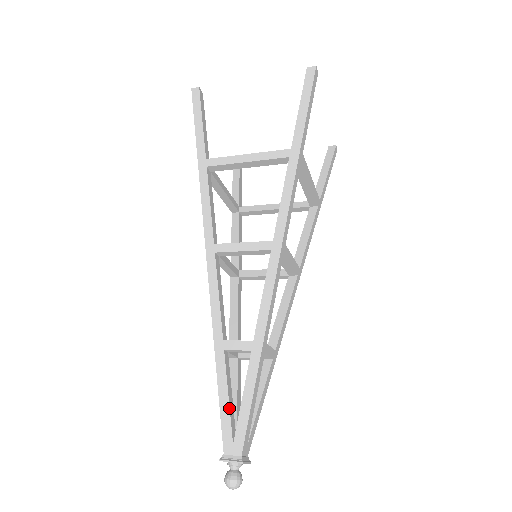
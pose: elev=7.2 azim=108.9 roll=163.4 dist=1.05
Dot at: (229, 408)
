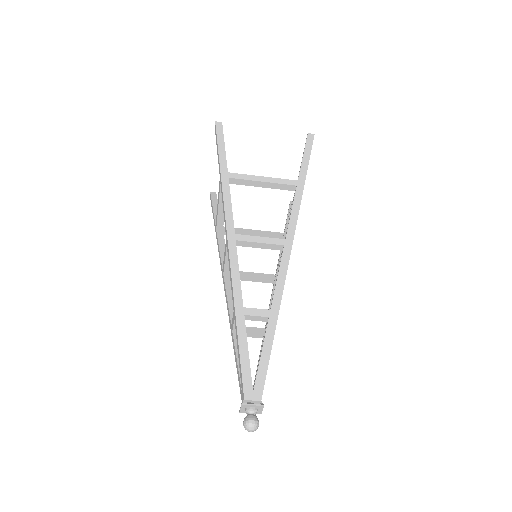
Dot at: (249, 361)
